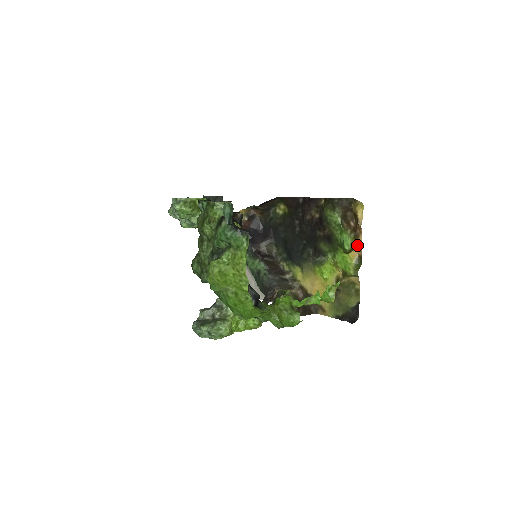
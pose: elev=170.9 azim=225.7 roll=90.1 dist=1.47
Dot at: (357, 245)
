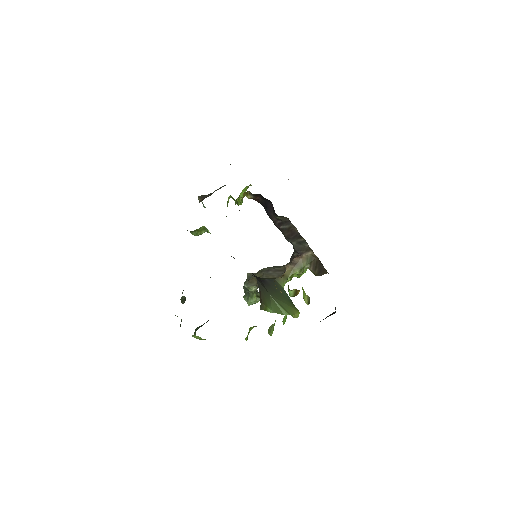
Dot at: occluded
